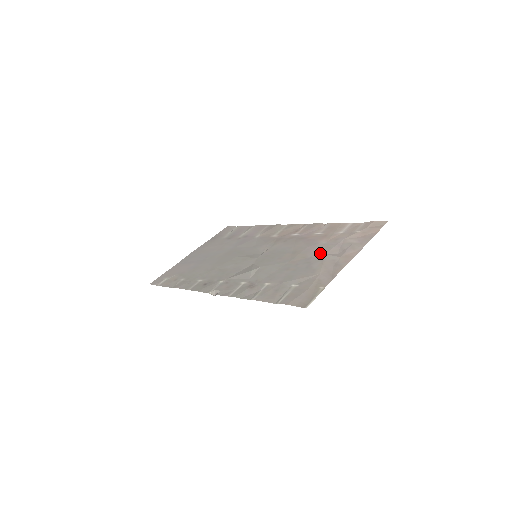
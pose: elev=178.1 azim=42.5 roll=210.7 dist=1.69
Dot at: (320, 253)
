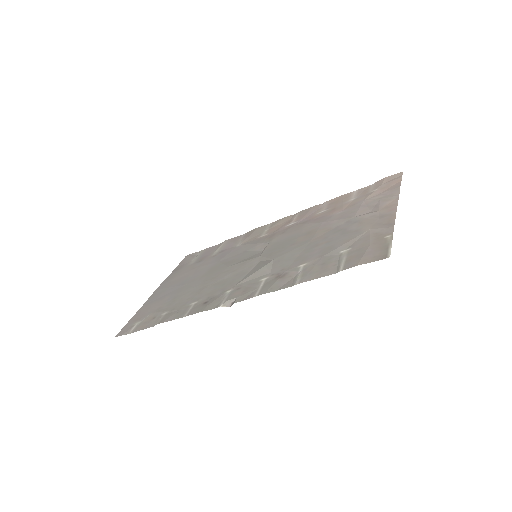
Dot at: (346, 219)
